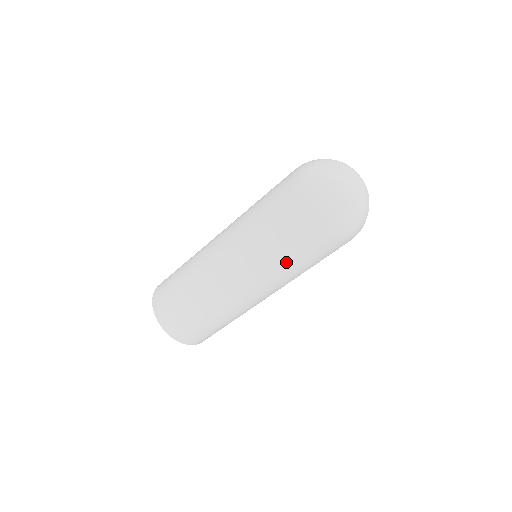
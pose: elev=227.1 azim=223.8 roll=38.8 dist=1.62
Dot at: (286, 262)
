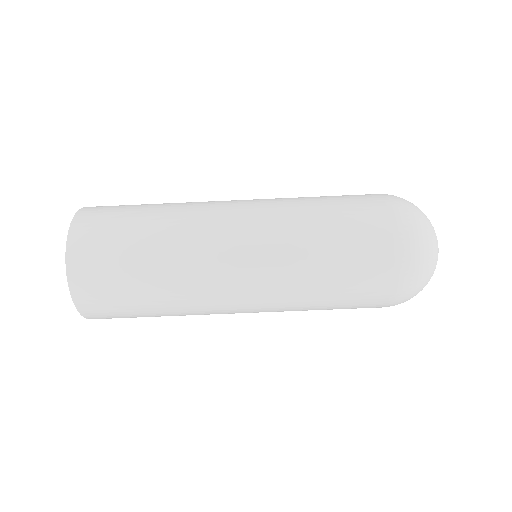
Dot at: (318, 246)
